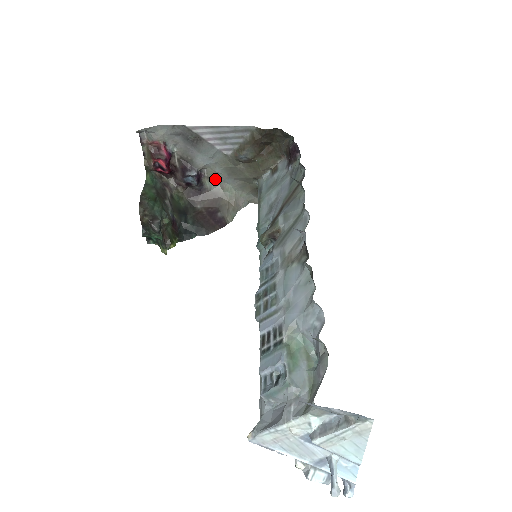
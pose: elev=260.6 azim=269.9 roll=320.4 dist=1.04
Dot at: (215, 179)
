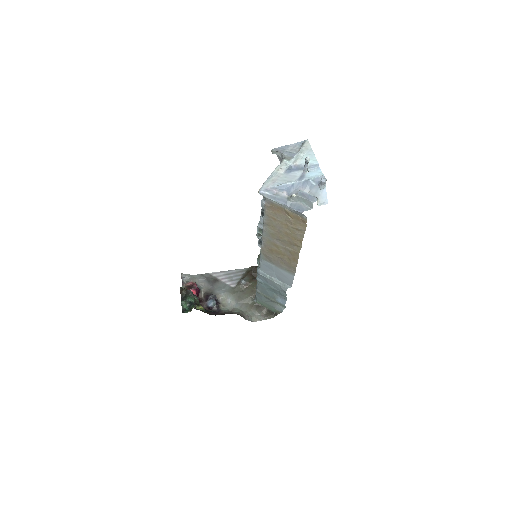
Dot at: (227, 307)
